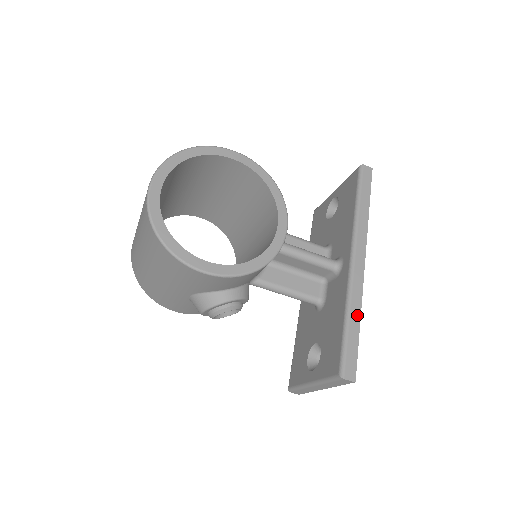
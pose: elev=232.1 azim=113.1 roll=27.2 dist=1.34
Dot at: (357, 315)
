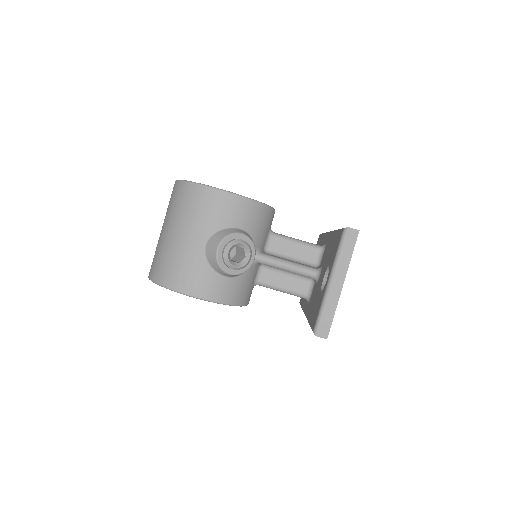
Dot at: occluded
